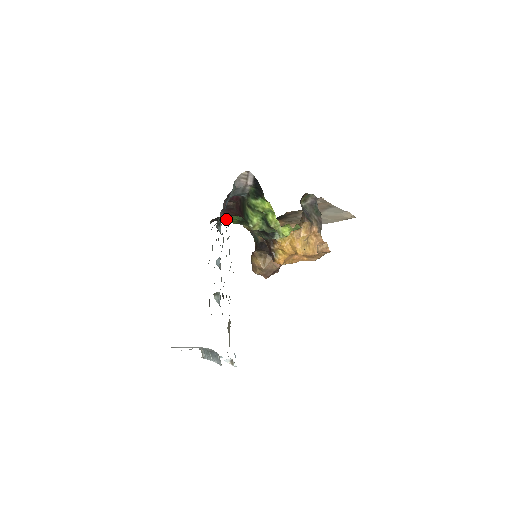
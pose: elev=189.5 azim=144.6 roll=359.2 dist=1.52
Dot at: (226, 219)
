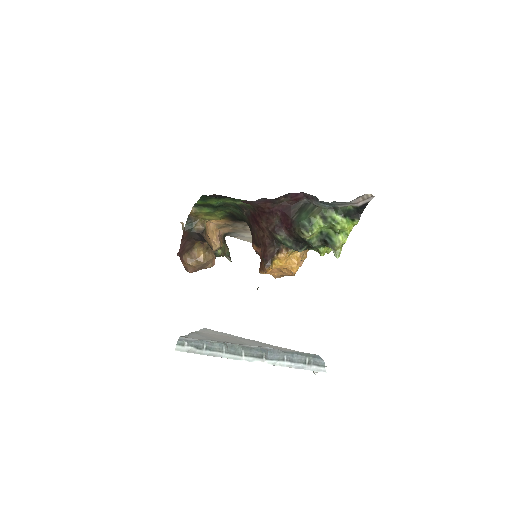
Dot at: occluded
